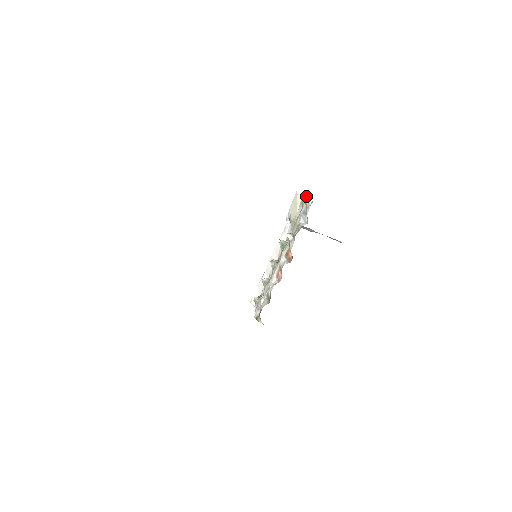
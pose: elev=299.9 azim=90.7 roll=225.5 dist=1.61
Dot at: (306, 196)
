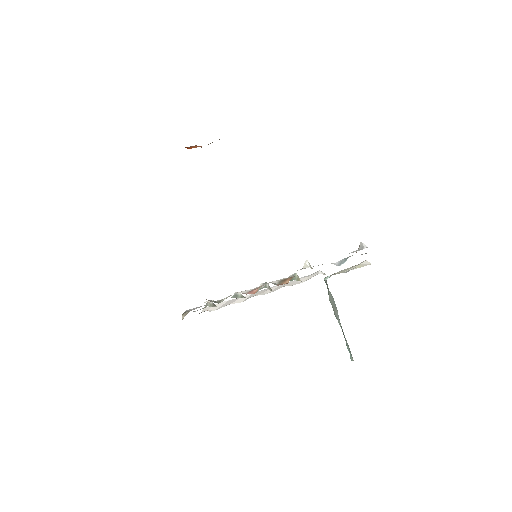
Dot at: occluded
